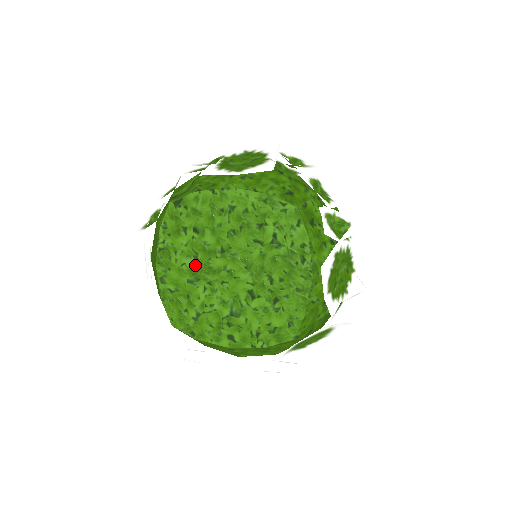
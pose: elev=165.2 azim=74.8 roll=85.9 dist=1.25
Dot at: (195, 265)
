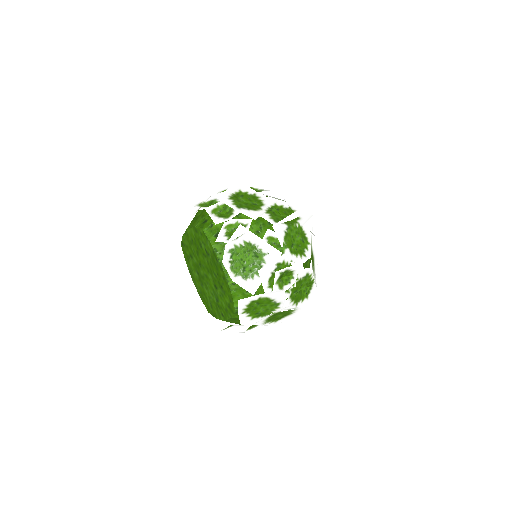
Dot at: (199, 276)
